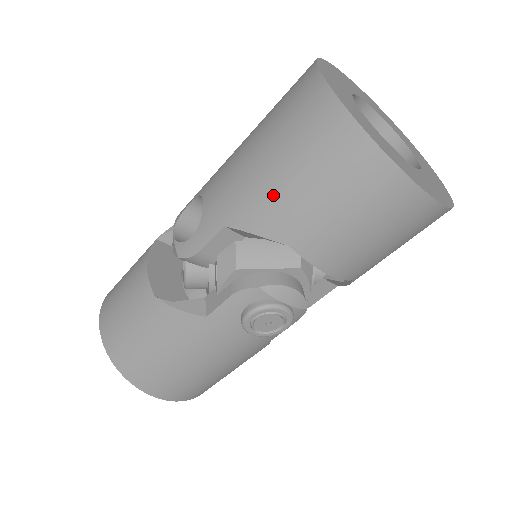
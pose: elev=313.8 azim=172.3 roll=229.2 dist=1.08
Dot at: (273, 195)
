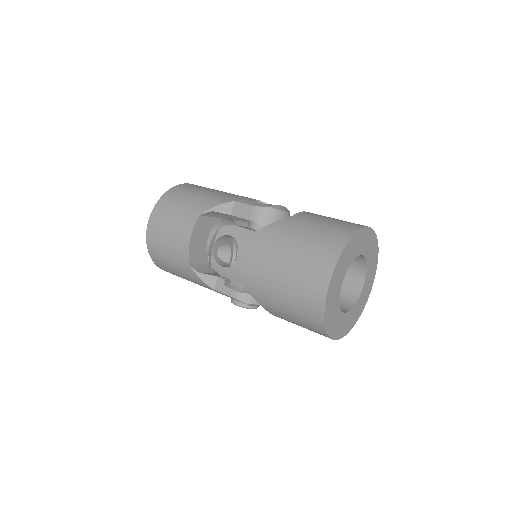
Dot at: (273, 302)
